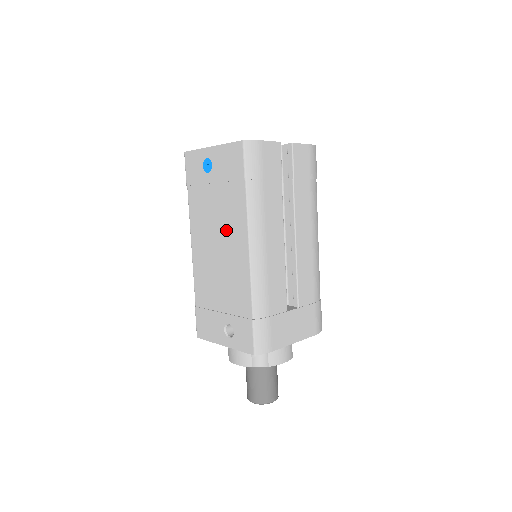
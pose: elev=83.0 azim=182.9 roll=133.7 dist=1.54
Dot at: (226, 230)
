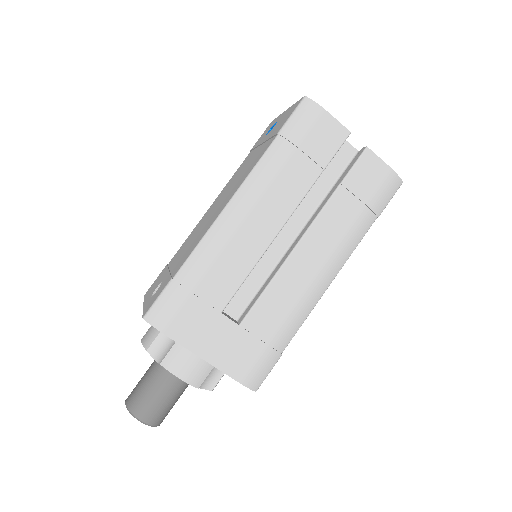
Dot at: (233, 187)
